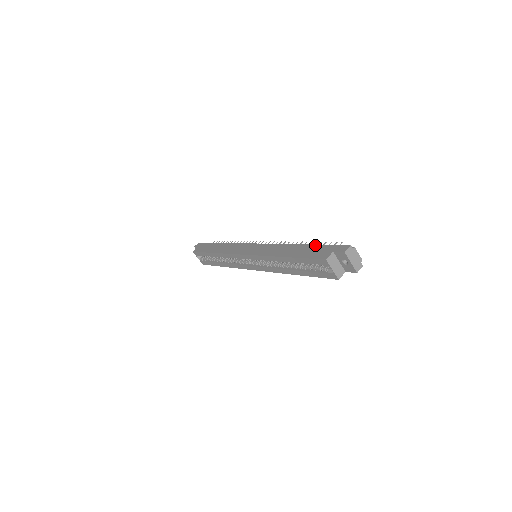
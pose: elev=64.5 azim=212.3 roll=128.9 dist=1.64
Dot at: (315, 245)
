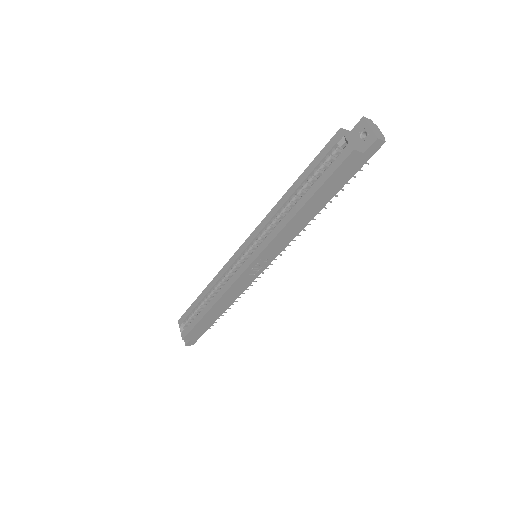
Dot at: occluded
